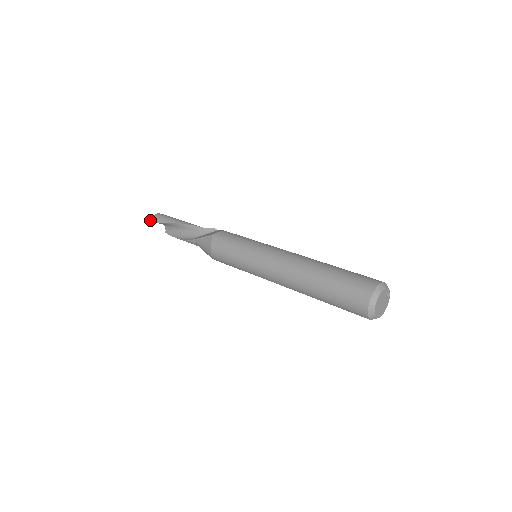
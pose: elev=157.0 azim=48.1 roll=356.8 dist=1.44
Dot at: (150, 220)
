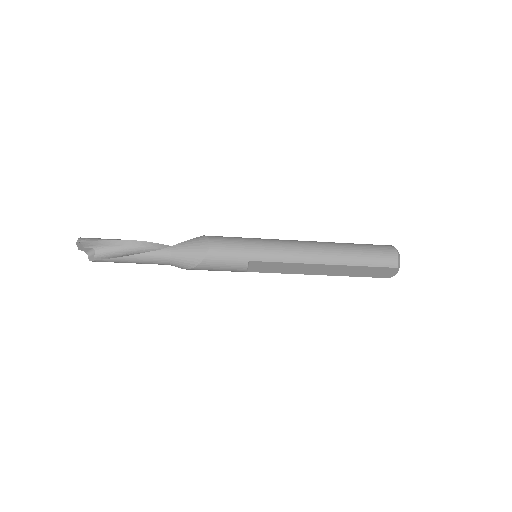
Dot at: (78, 239)
